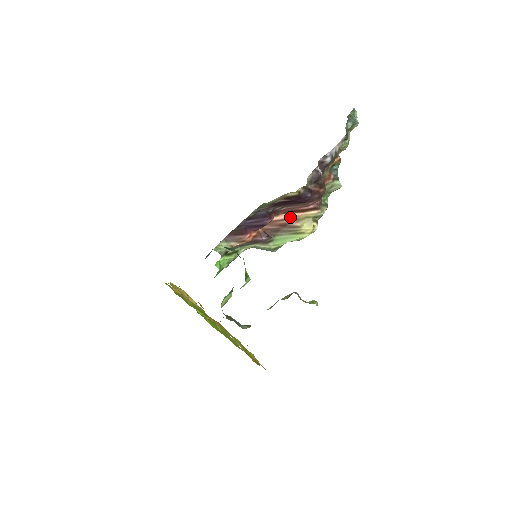
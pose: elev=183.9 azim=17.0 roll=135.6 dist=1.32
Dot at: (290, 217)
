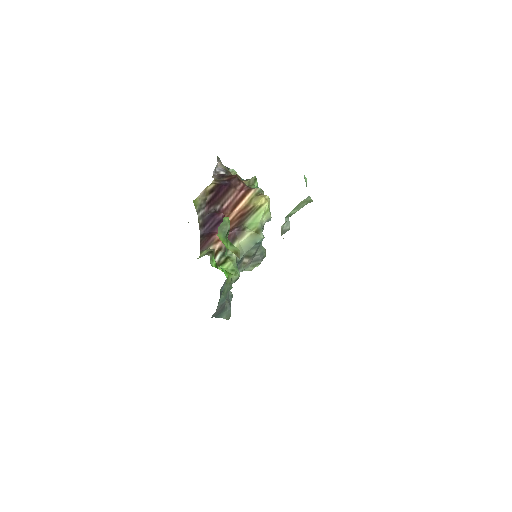
Dot at: (240, 210)
